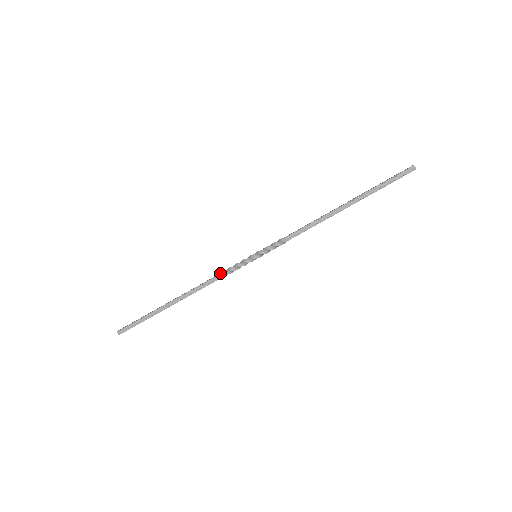
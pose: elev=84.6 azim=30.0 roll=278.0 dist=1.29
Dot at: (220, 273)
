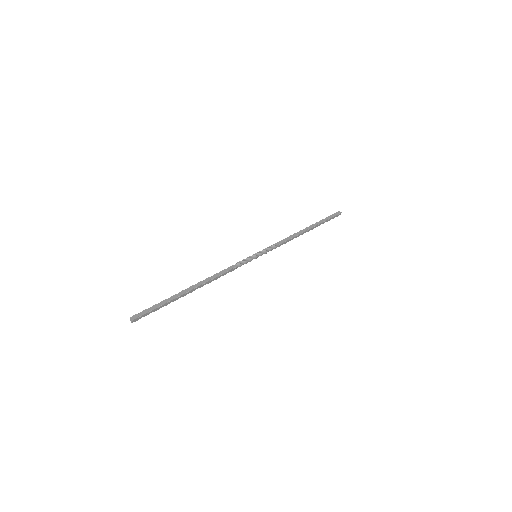
Dot at: (233, 268)
